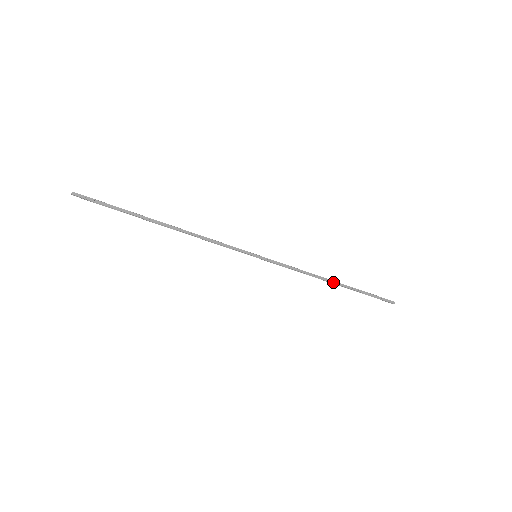
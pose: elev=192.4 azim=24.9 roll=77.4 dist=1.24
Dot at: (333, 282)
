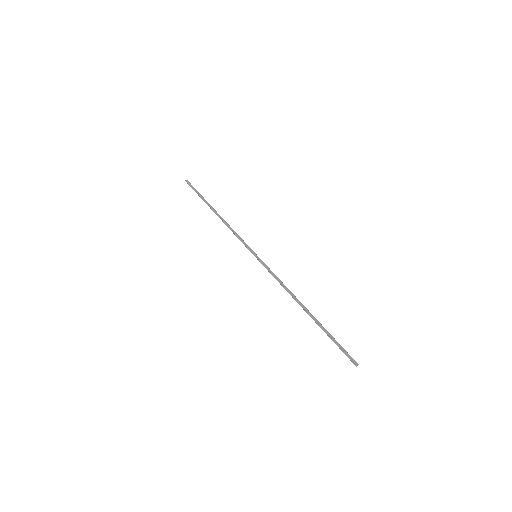
Dot at: (304, 307)
